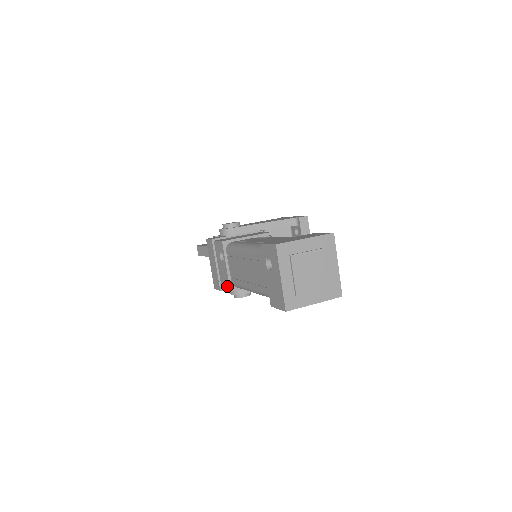
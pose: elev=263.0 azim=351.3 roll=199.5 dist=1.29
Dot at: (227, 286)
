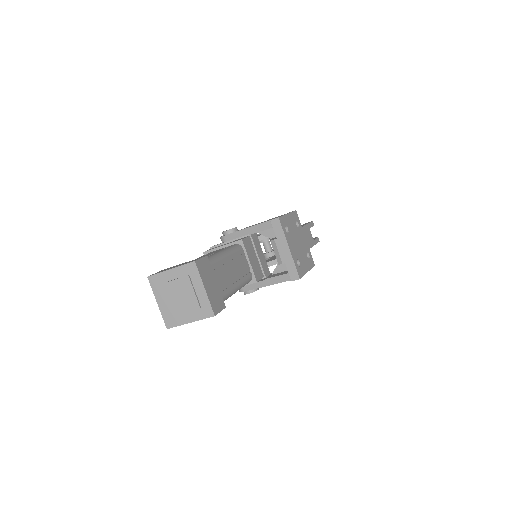
Dot at: occluded
